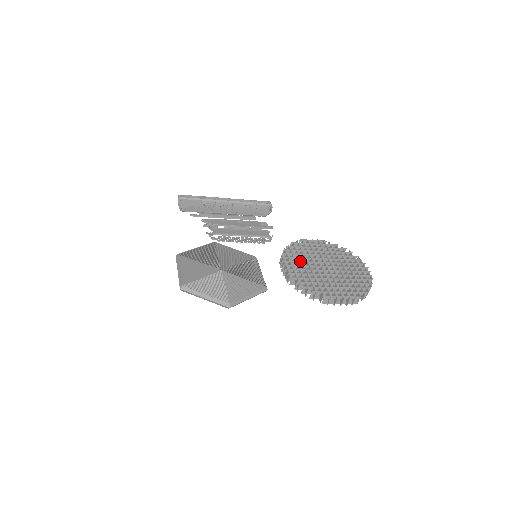
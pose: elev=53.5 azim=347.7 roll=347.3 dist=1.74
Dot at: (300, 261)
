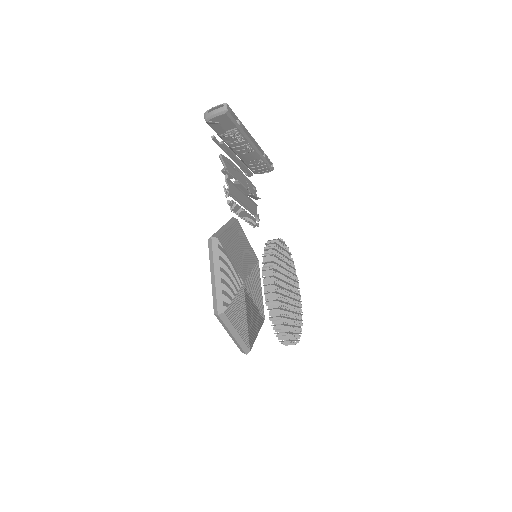
Dot at: (280, 279)
